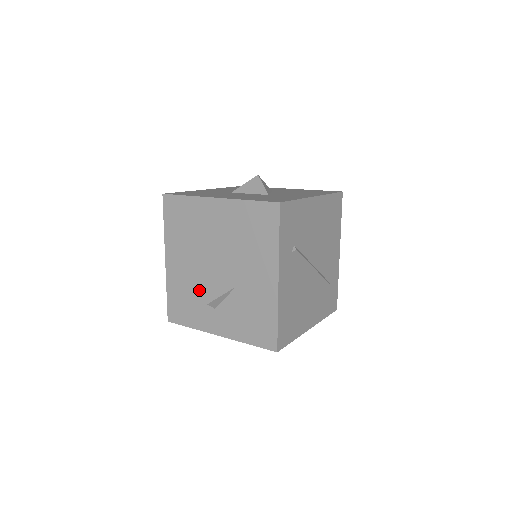
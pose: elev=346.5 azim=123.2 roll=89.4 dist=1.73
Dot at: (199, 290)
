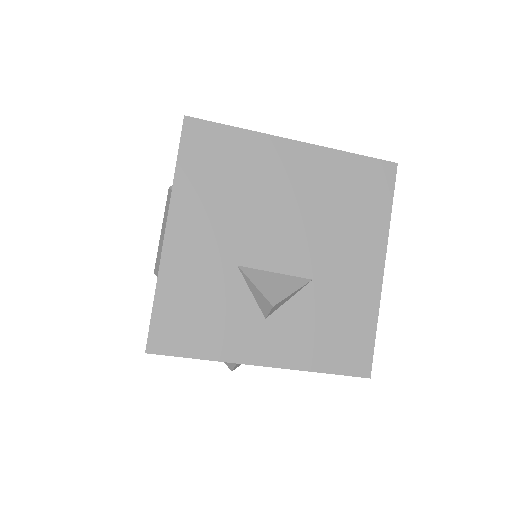
Dot at: (237, 287)
